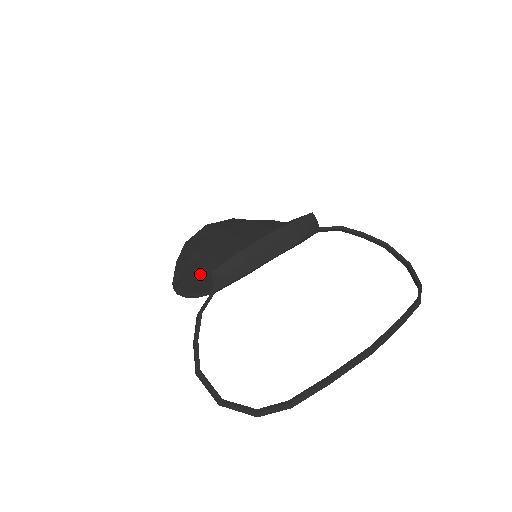
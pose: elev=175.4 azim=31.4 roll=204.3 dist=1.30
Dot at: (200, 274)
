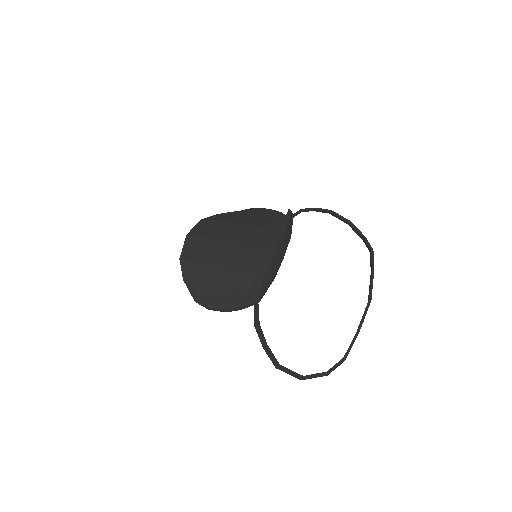
Dot at: (227, 289)
